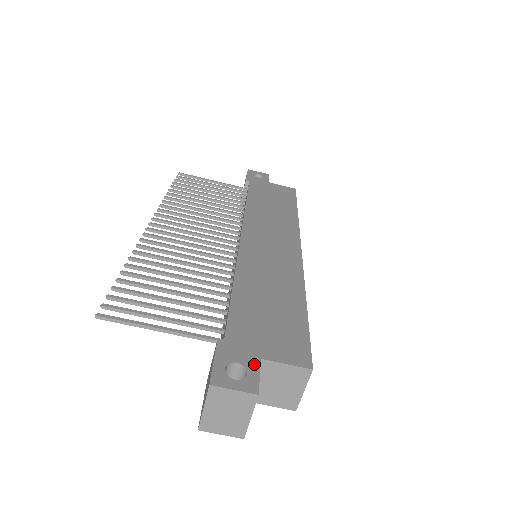
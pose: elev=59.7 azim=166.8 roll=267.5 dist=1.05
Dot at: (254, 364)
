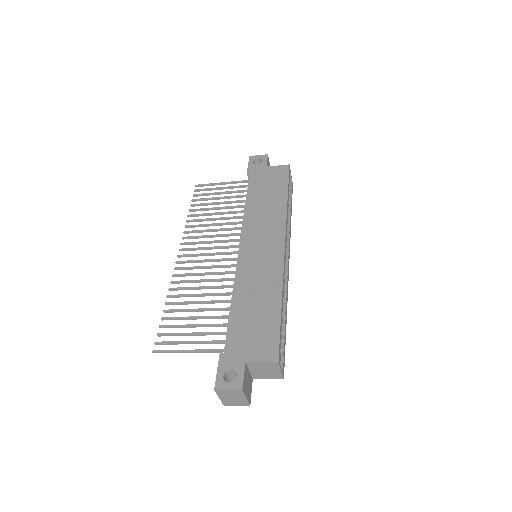
Dot at: (241, 368)
